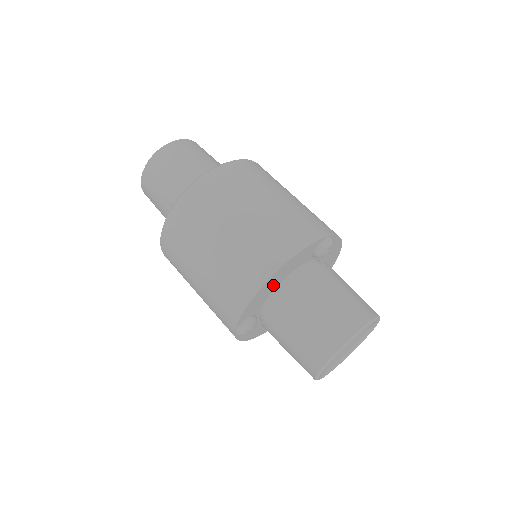
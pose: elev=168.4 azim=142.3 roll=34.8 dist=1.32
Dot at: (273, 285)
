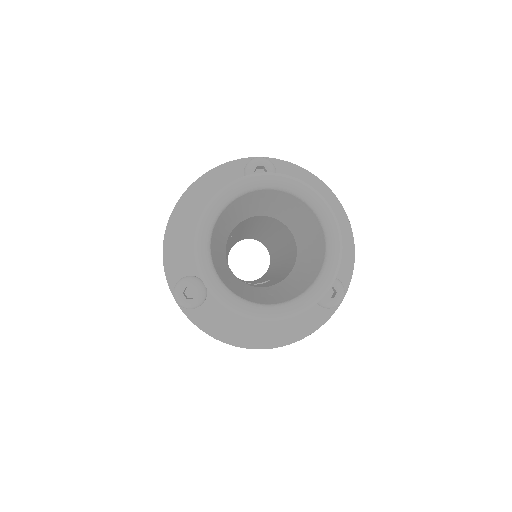
Dot at: (196, 224)
